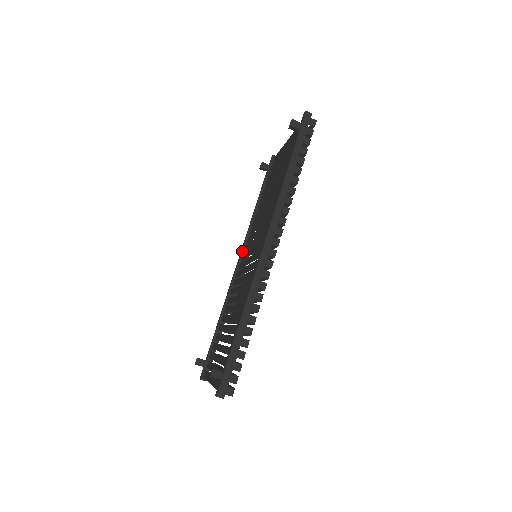
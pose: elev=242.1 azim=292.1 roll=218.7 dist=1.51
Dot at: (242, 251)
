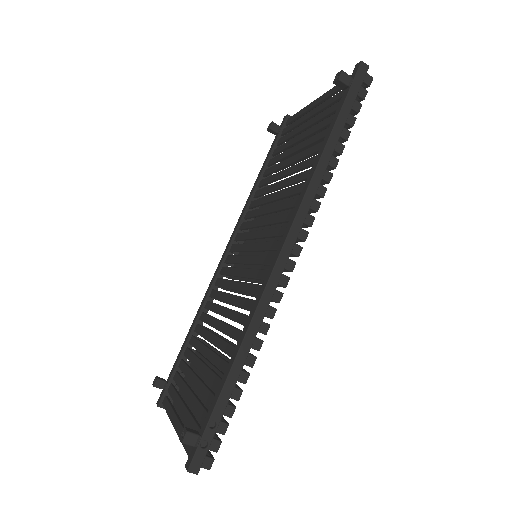
Dot at: (232, 240)
